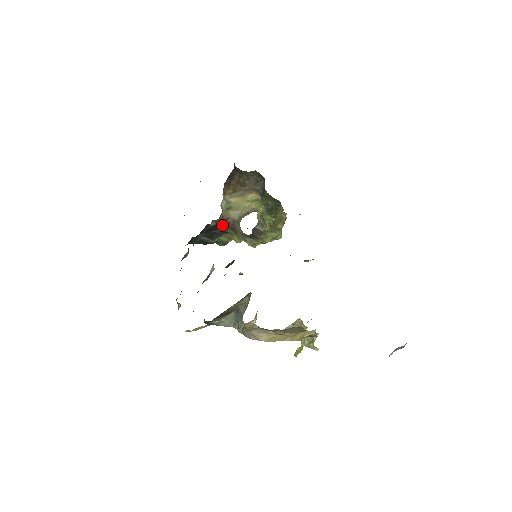
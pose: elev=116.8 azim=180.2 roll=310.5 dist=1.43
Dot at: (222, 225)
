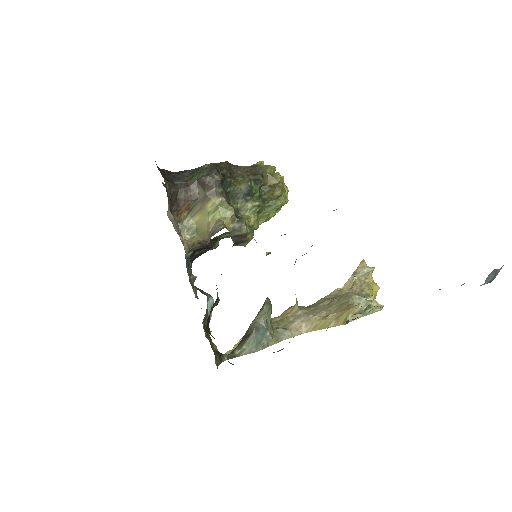
Dot at: (201, 246)
